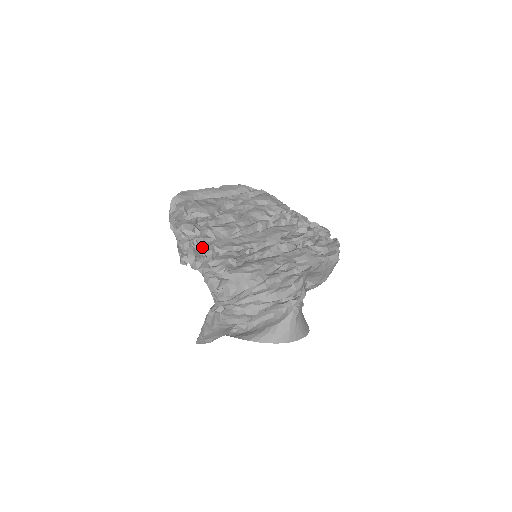
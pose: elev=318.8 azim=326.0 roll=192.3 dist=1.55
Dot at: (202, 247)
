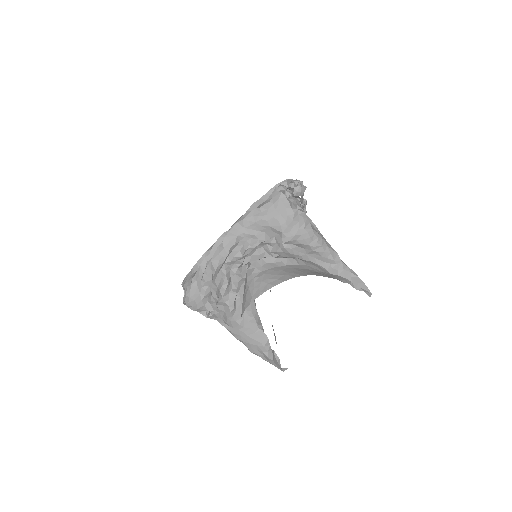
Dot at: occluded
